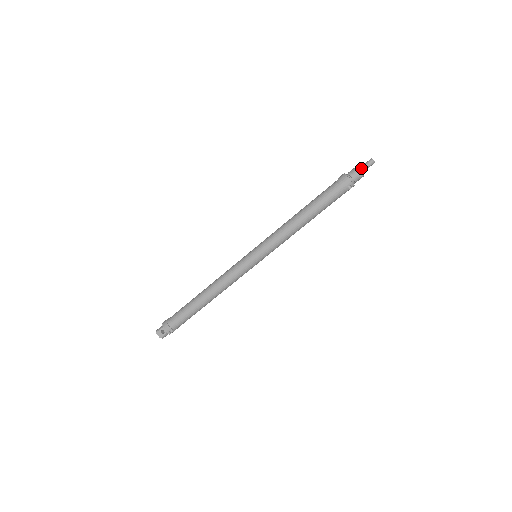
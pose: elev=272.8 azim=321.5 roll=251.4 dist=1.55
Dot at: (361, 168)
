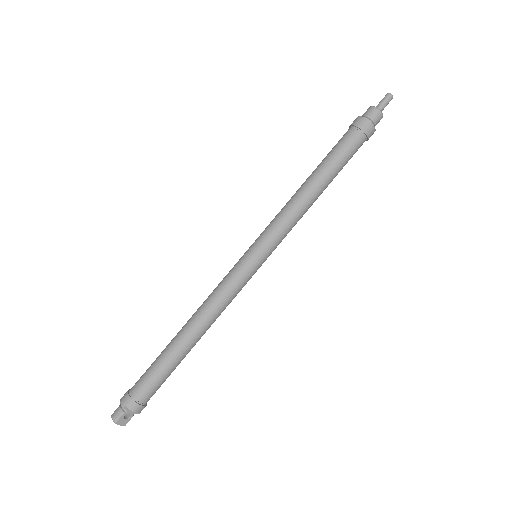
Dot at: (381, 108)
